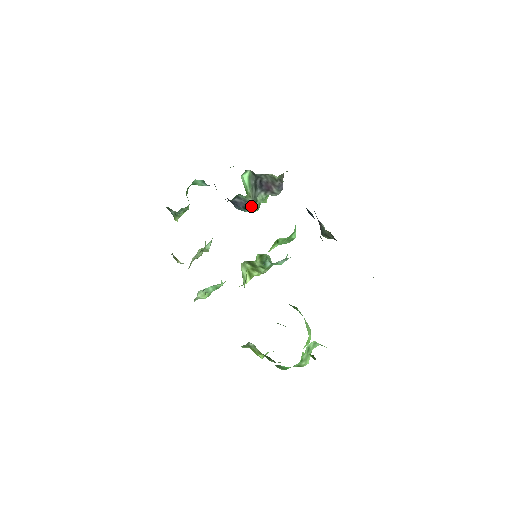
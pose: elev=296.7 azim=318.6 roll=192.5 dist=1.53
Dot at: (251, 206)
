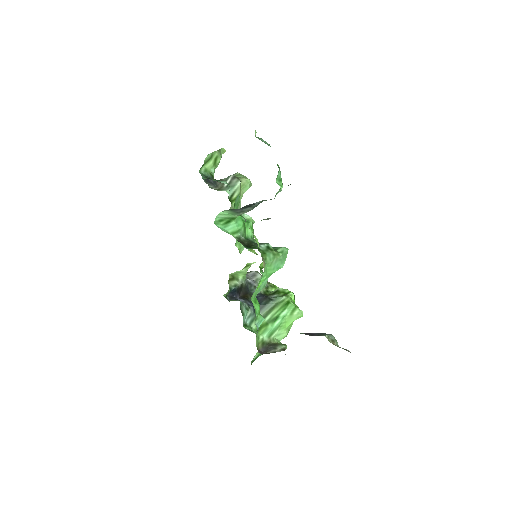
Dot at: occluded
